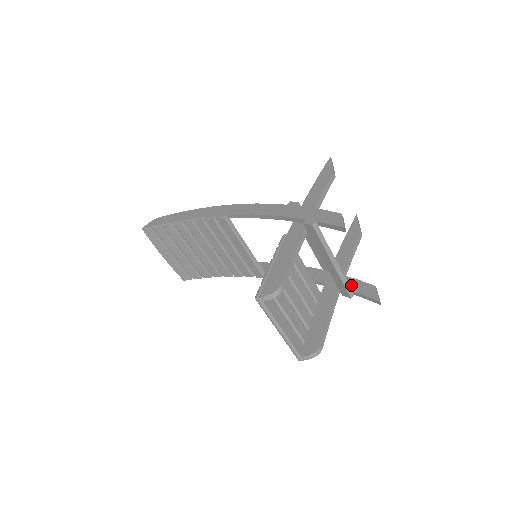
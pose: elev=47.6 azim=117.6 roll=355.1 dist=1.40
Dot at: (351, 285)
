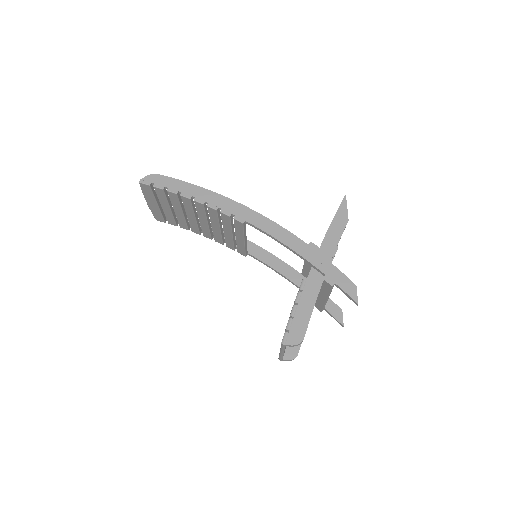
Dot at: occluded
